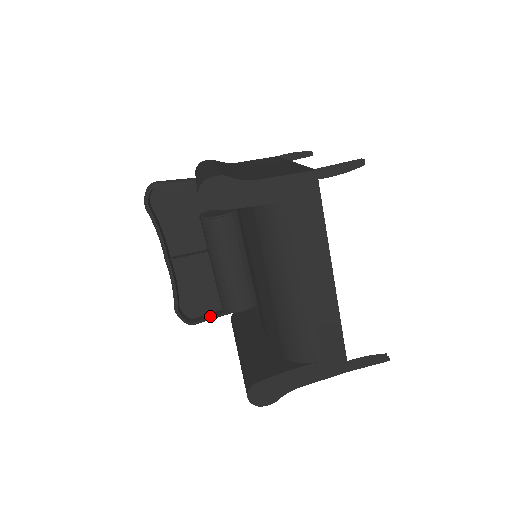
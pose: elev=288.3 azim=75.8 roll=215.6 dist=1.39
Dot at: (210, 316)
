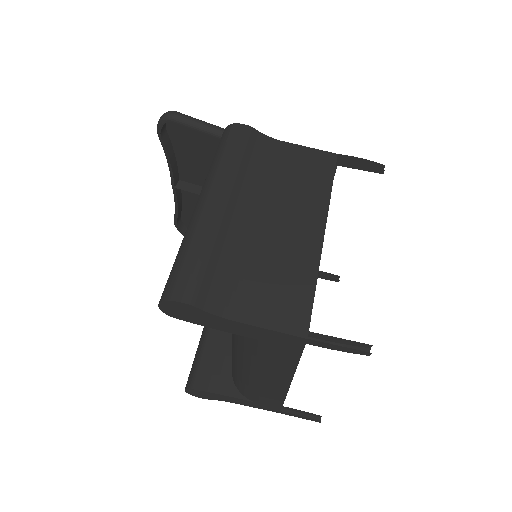
Dot at: occluded
